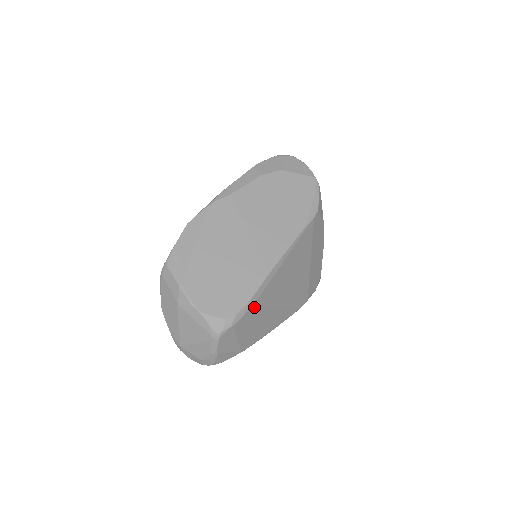
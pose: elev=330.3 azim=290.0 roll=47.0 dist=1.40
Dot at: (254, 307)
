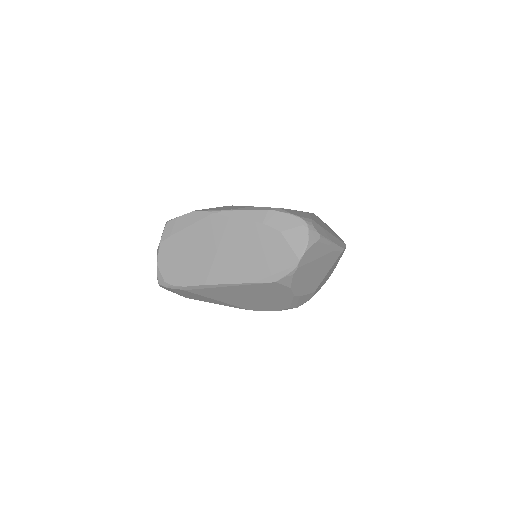
Dot at: (188, 291)
